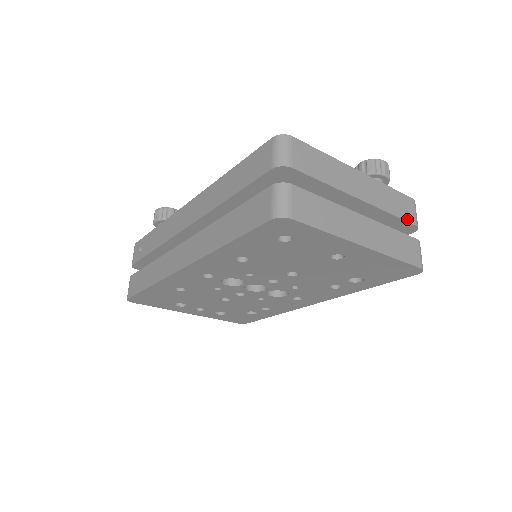
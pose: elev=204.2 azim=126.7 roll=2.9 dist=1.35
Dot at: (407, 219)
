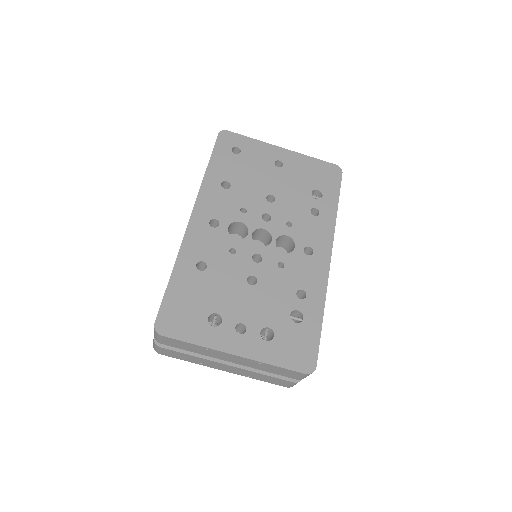
Dot at: occluded
